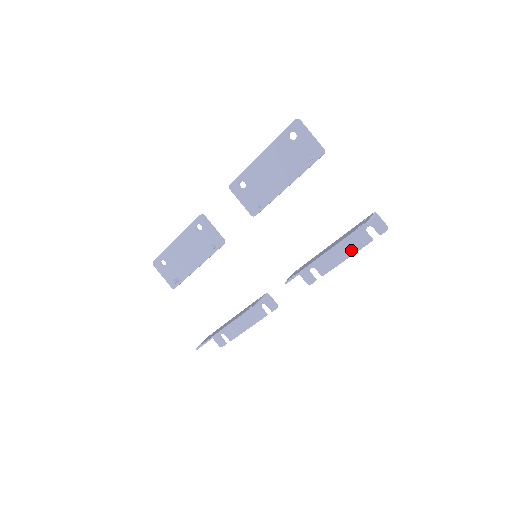
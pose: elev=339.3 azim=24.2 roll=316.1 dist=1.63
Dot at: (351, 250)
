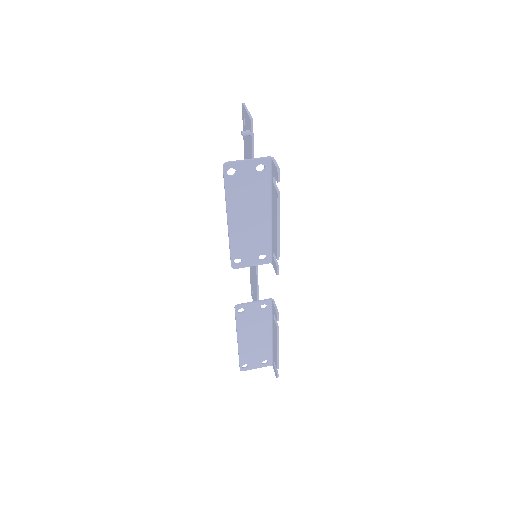
Dot at: (276, 215)
